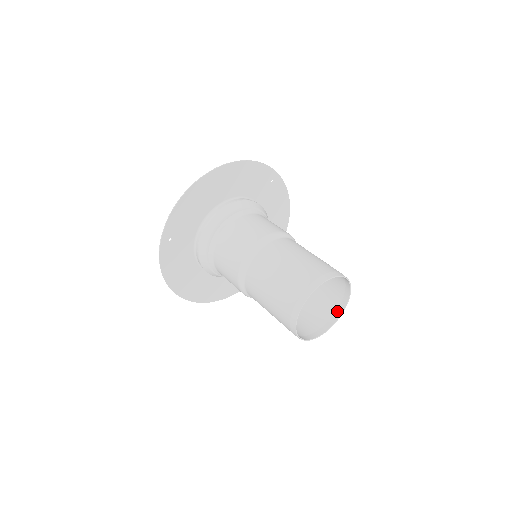
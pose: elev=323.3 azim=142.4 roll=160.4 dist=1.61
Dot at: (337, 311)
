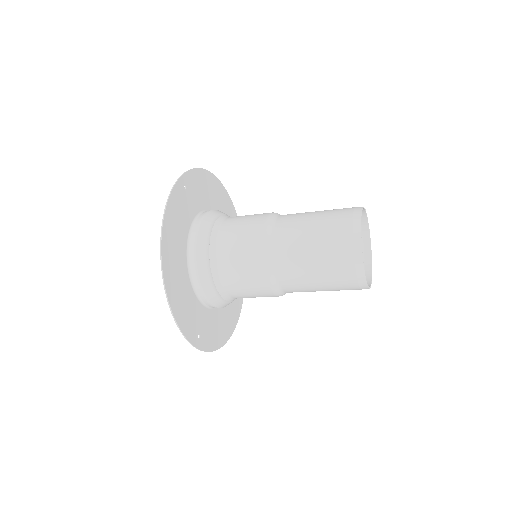
Dot at: occluded
